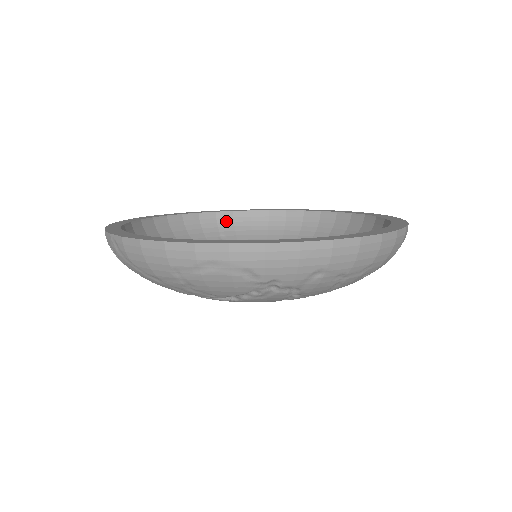
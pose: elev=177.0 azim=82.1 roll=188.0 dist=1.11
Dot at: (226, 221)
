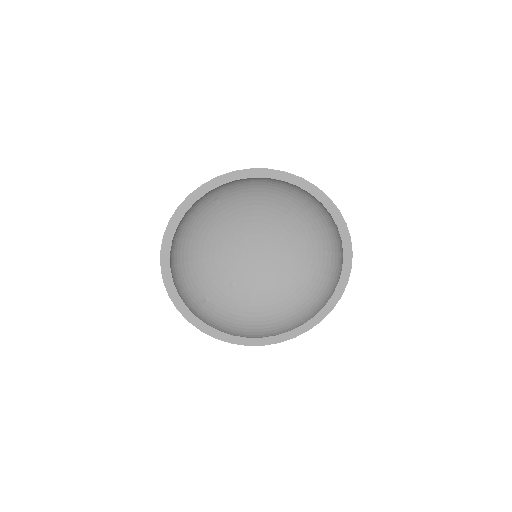
Dot at: (217, 190)
